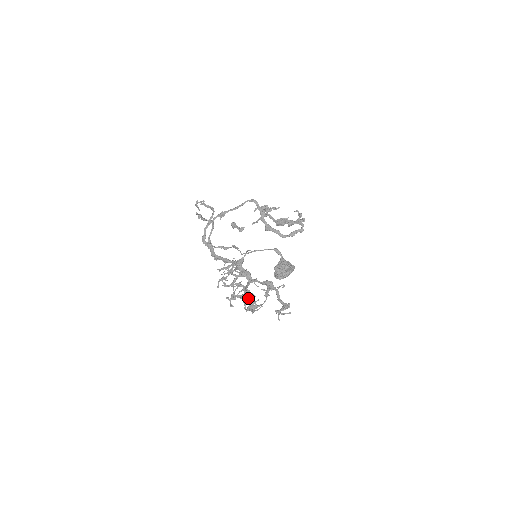
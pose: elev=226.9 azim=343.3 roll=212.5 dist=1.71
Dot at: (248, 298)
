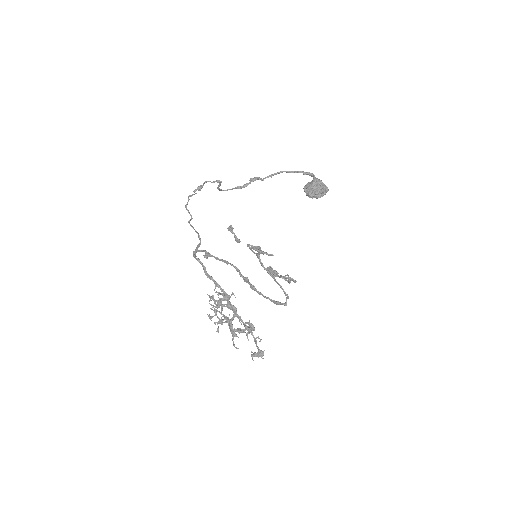
Dot at: (231, 331)
